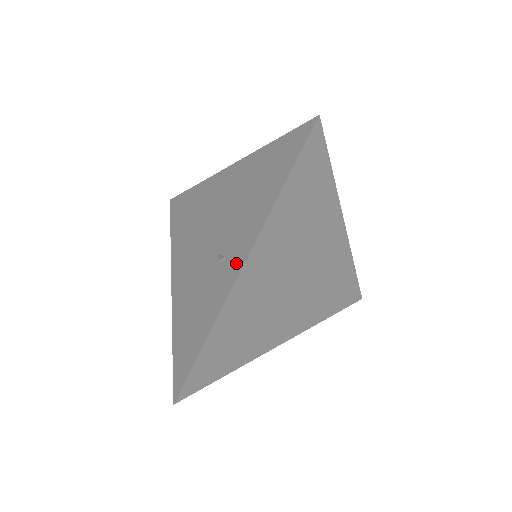
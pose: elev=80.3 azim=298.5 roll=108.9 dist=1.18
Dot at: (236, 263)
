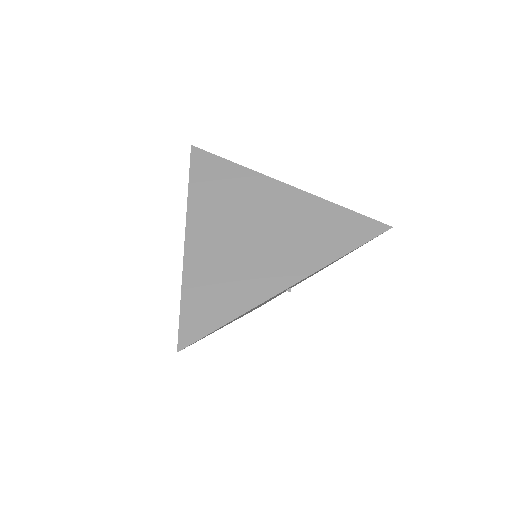
Dot at: occluded
